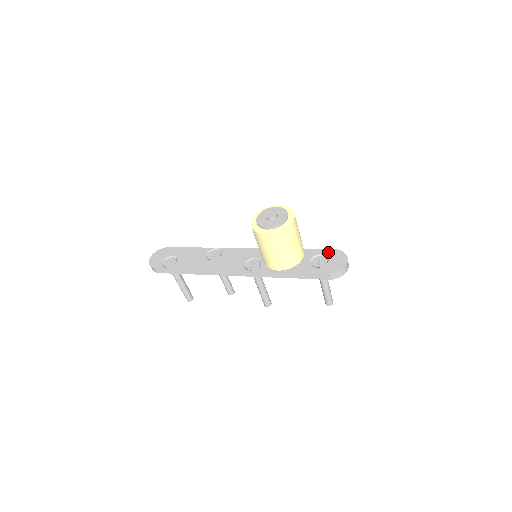
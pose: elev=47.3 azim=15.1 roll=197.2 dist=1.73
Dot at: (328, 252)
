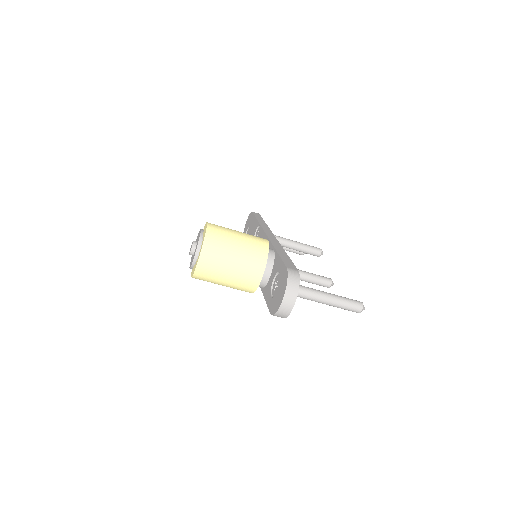
Dot at: (282, 271)
